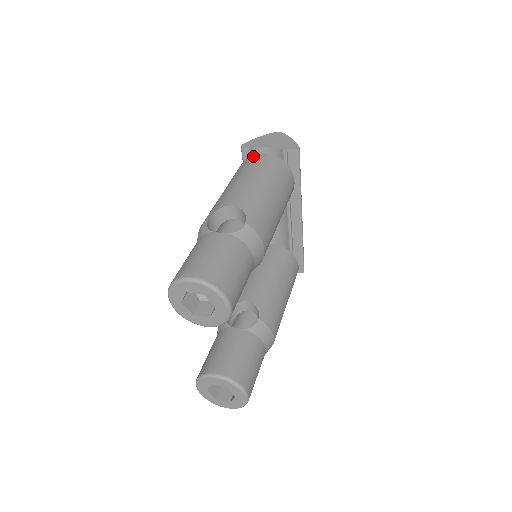
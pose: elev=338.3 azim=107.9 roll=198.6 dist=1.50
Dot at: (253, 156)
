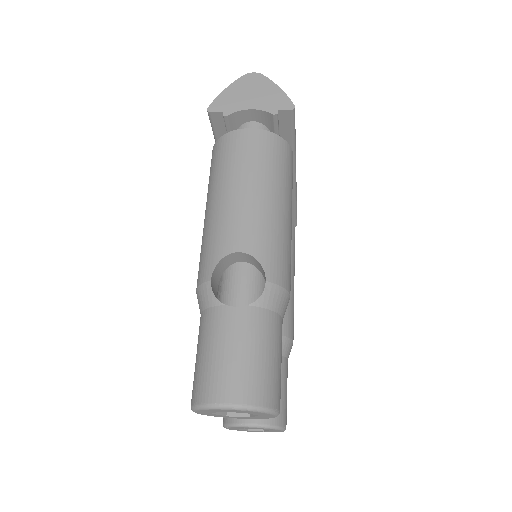
Dot at: (234, 135)
